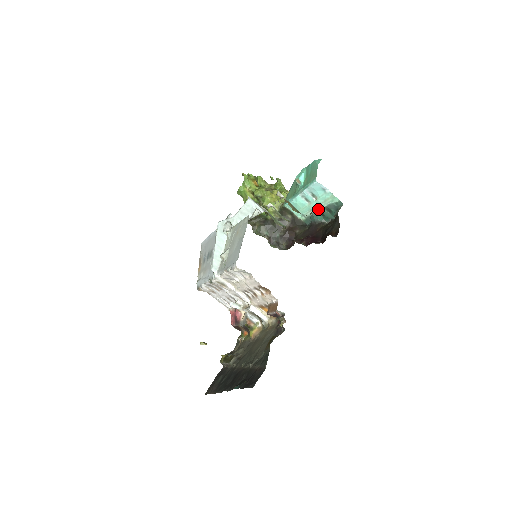
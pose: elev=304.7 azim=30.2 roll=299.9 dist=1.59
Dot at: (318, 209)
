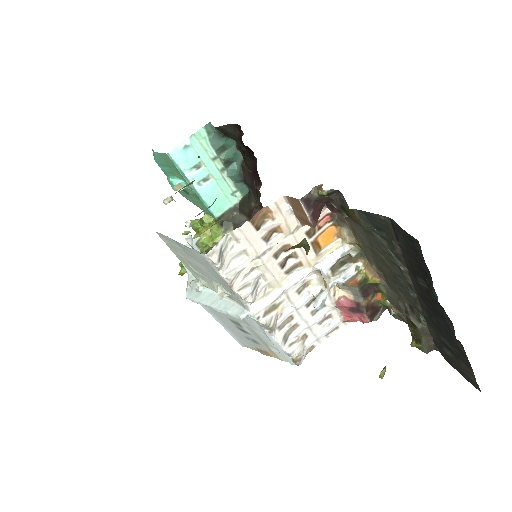
Dot at: (221, 166)
